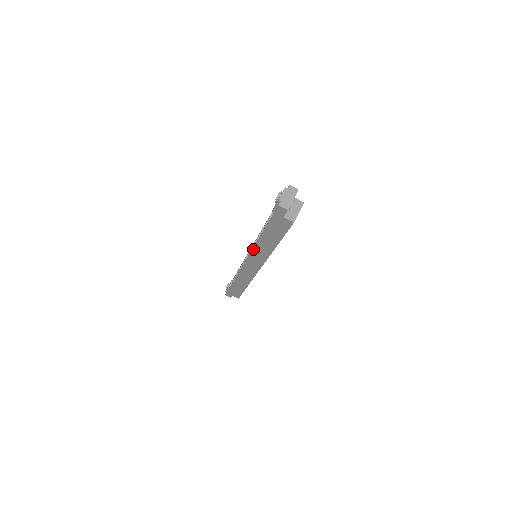
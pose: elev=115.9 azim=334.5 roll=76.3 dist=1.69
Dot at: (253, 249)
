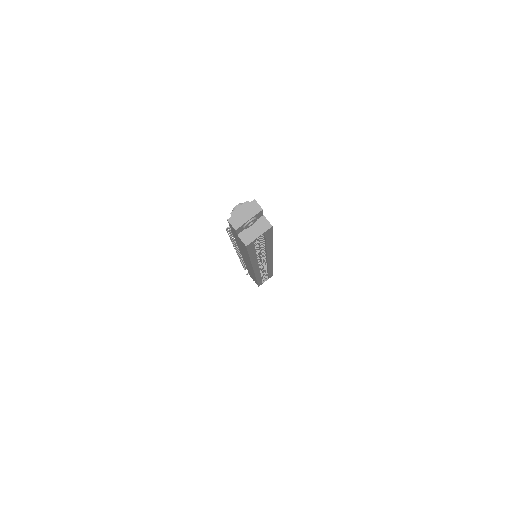
Dot at: occluded
